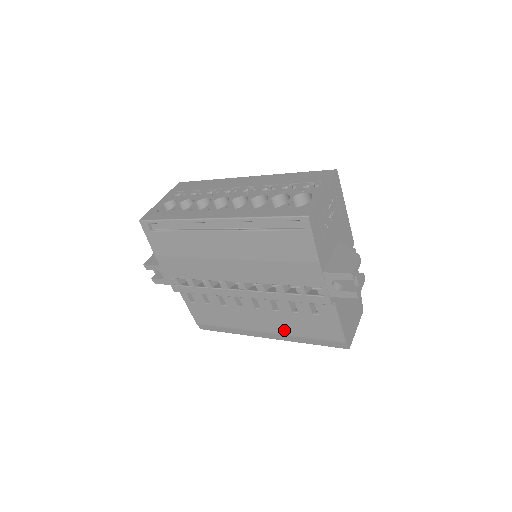
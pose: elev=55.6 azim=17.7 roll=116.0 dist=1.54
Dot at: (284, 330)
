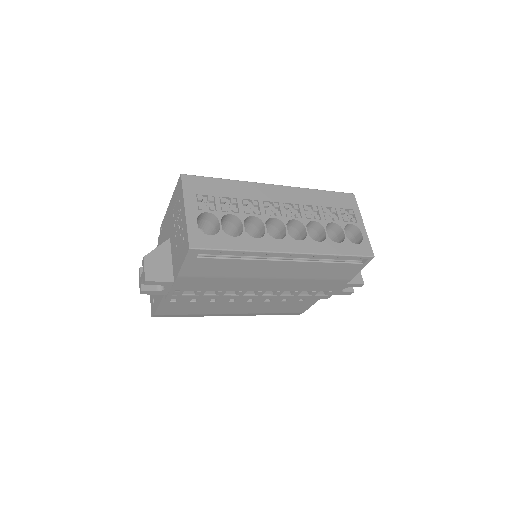
Dot at: (258, 311)
